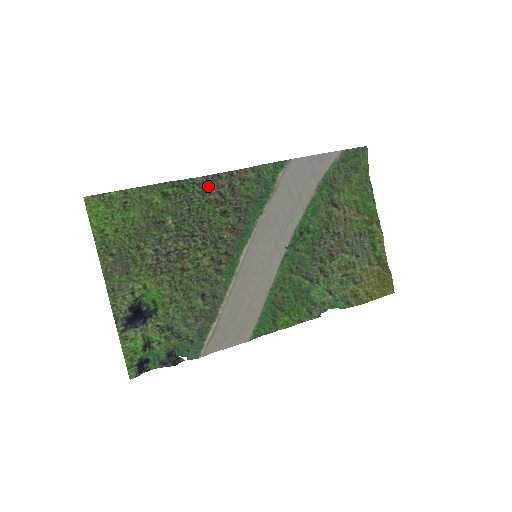
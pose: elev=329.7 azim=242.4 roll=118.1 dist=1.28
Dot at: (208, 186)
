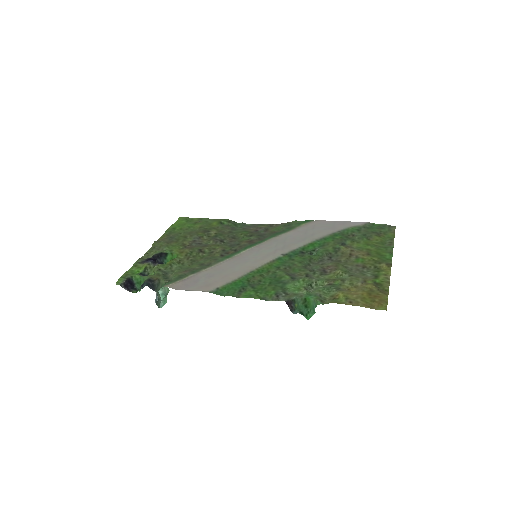
Dot at: (252, 227)
